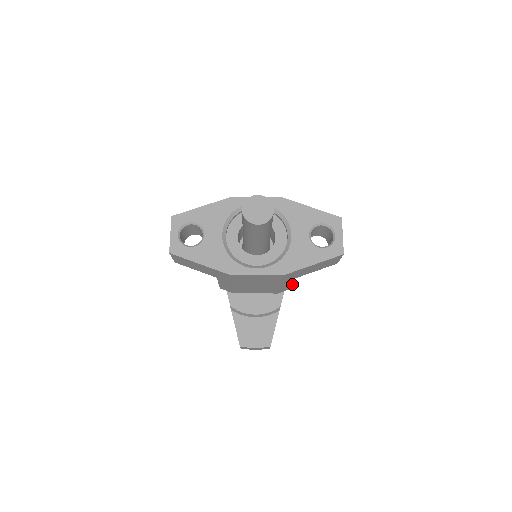
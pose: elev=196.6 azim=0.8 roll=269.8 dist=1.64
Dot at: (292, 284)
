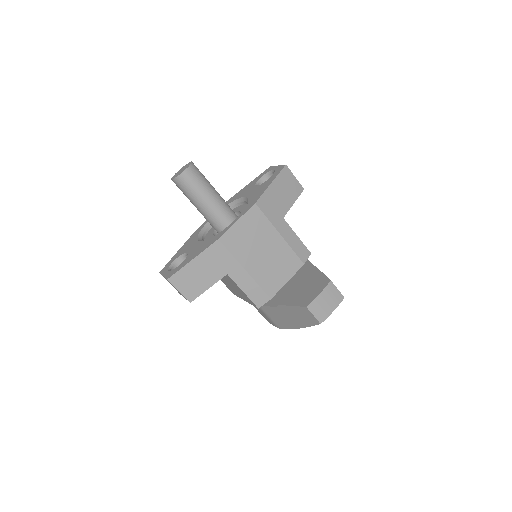
Dot at: (298, 238)
